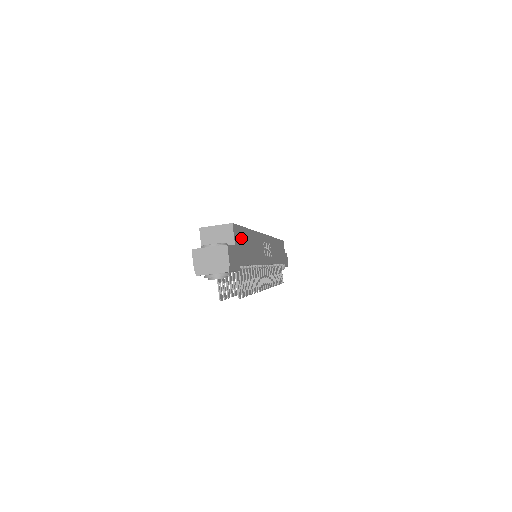
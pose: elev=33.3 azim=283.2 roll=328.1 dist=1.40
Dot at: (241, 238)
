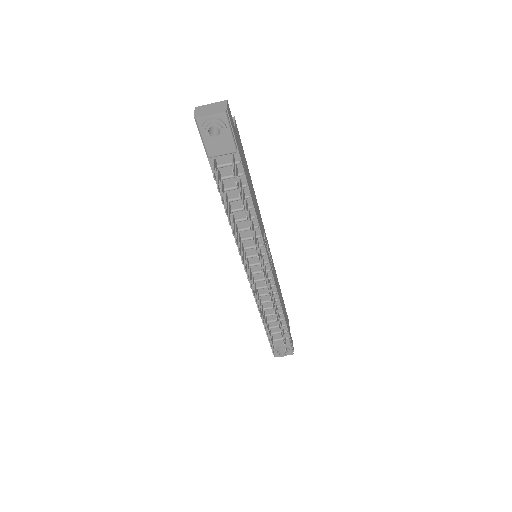
Dot at: (241, 148)
